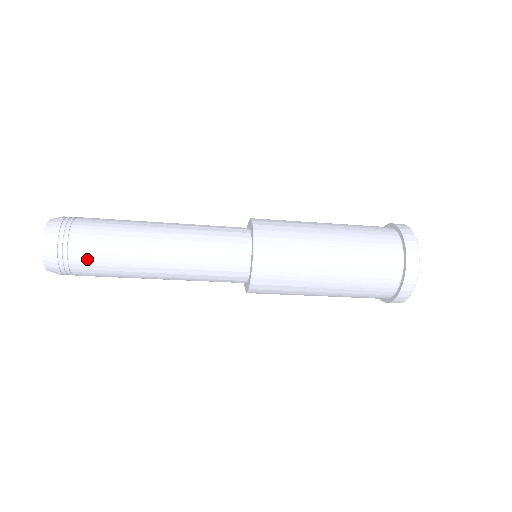
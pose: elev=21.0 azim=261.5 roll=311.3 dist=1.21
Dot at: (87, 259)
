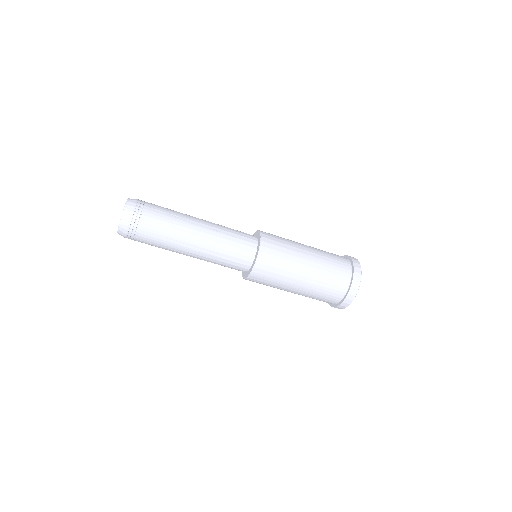
Dot at: (147, 237)
